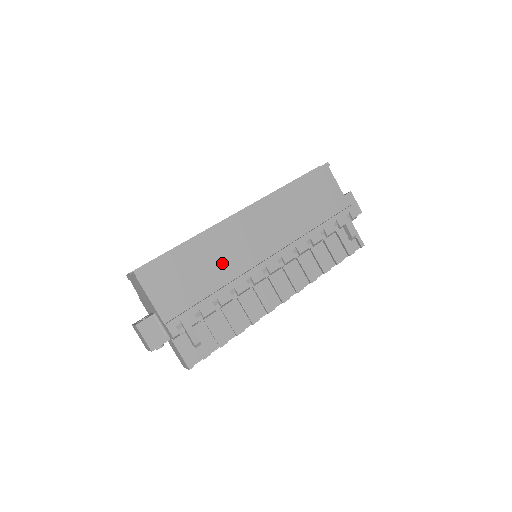
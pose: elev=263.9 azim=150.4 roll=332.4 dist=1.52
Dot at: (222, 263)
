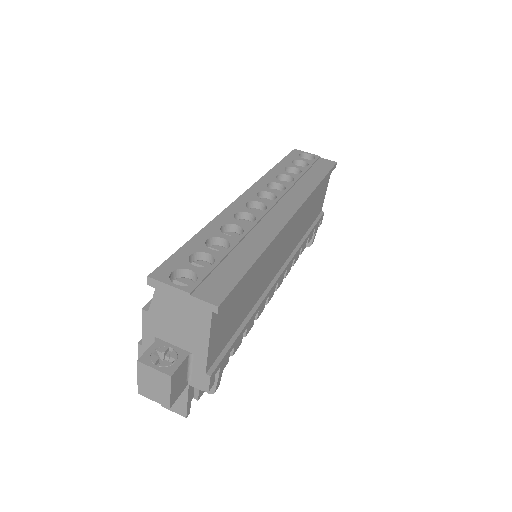
Dot at: (261, 280)
